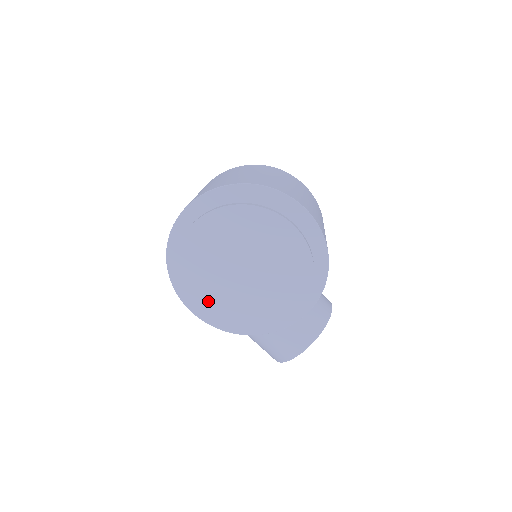
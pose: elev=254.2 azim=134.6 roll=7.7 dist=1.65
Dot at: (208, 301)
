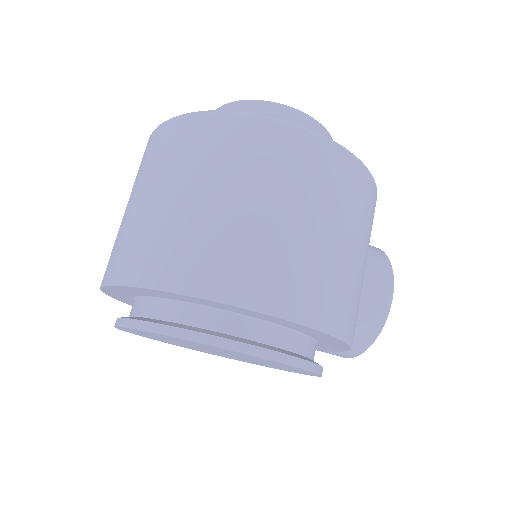
Dot at: occluded
